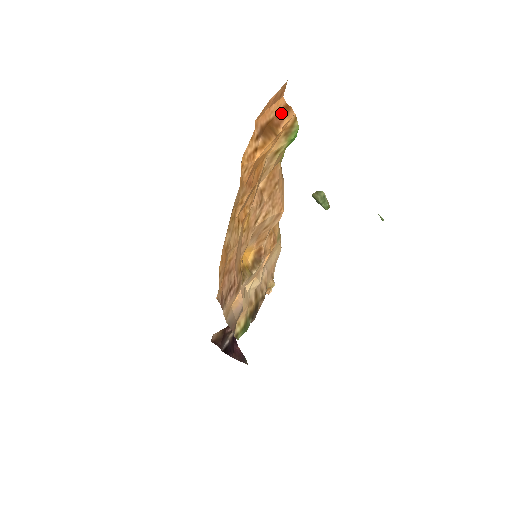
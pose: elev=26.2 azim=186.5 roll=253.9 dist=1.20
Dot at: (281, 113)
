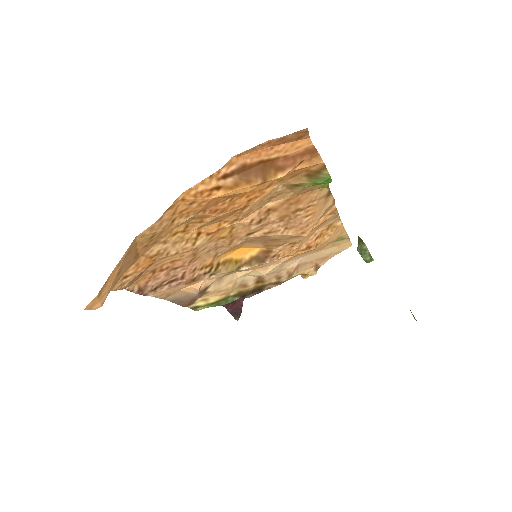
Dot at: (297, 155)
